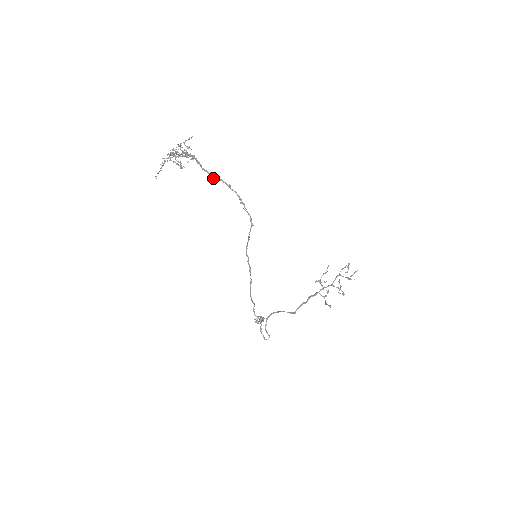
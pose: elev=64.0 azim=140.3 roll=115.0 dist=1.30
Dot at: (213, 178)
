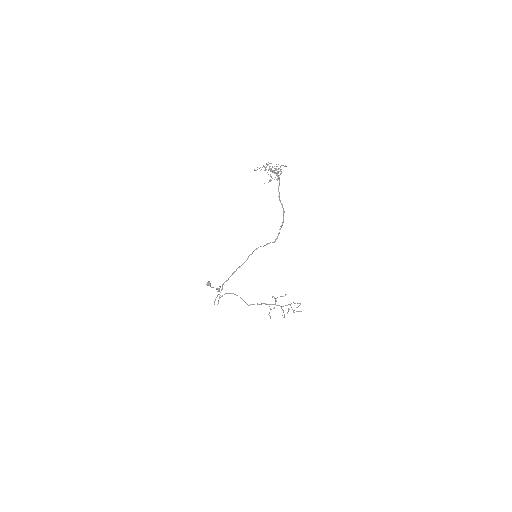
Dot at: (279, 200)
